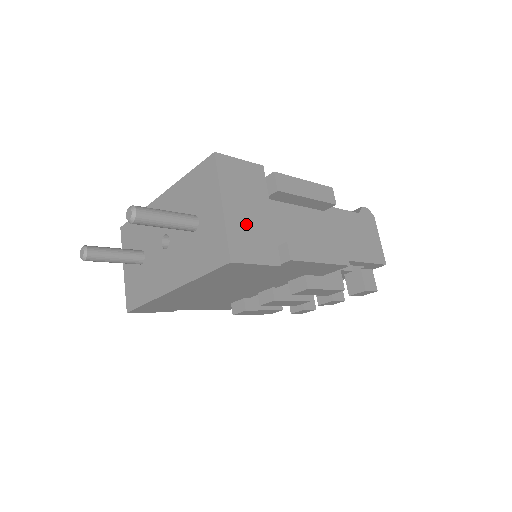
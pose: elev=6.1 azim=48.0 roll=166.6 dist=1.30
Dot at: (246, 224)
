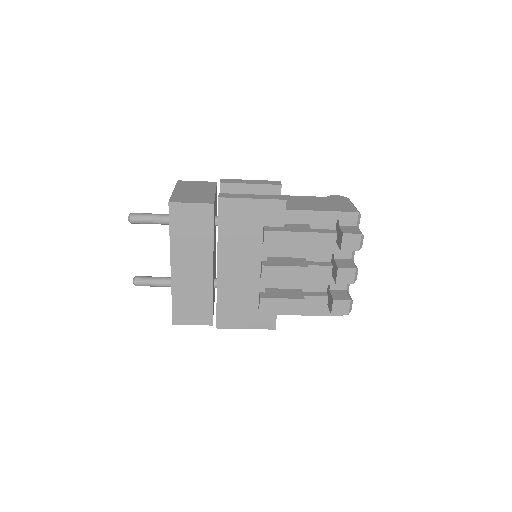
Dot at: (190, 194)
